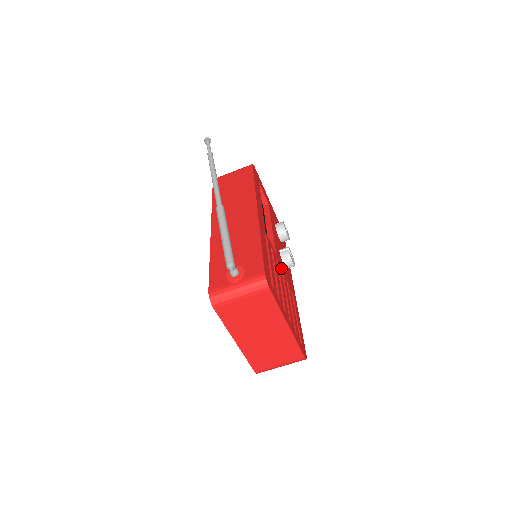
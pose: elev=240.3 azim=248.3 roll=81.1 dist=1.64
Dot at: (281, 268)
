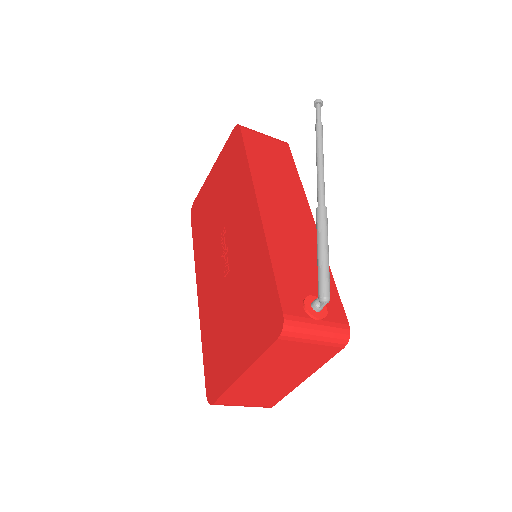
Dot at: occluded
